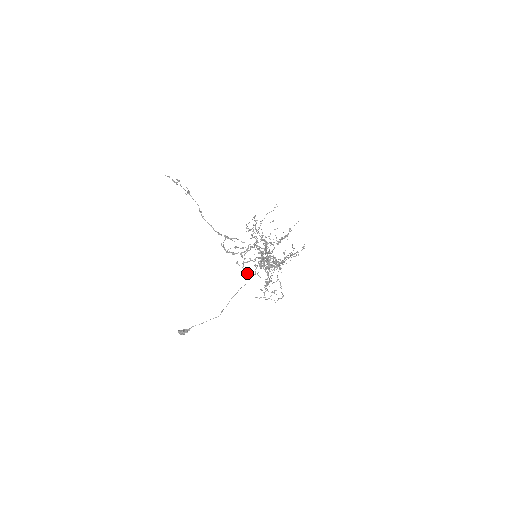
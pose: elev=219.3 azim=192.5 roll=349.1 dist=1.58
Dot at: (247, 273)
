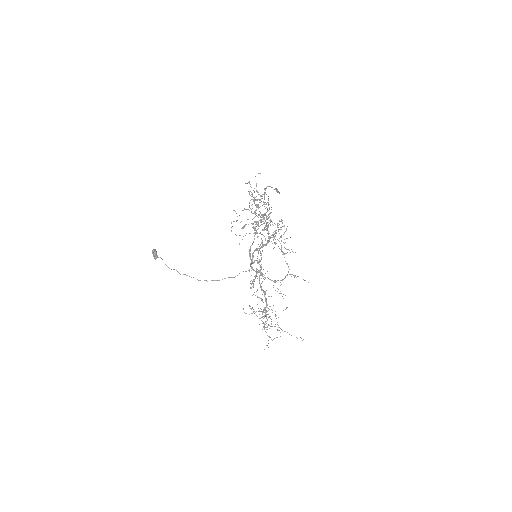
Dot at: (249, 192)
